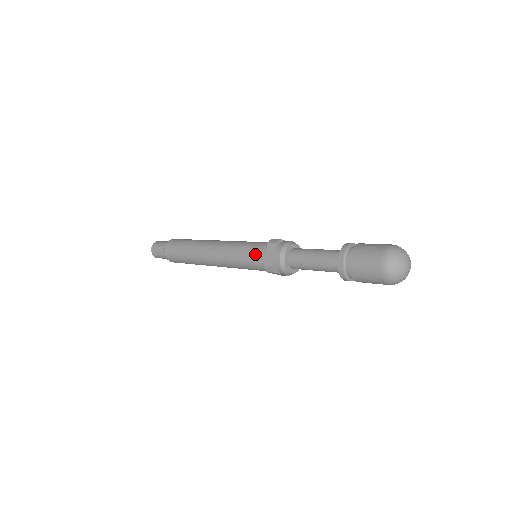
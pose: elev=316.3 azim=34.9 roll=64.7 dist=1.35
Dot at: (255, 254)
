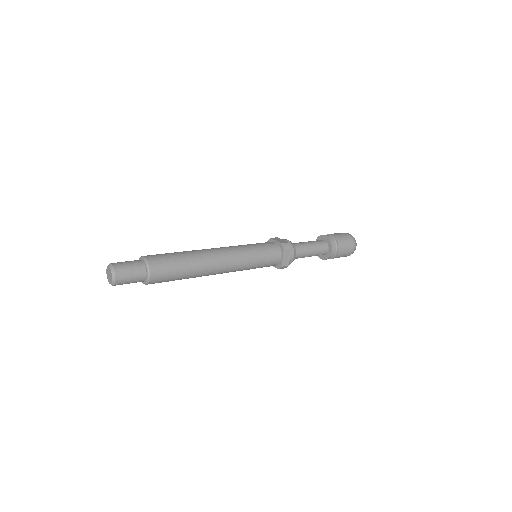
Dot at: (272, 259)
